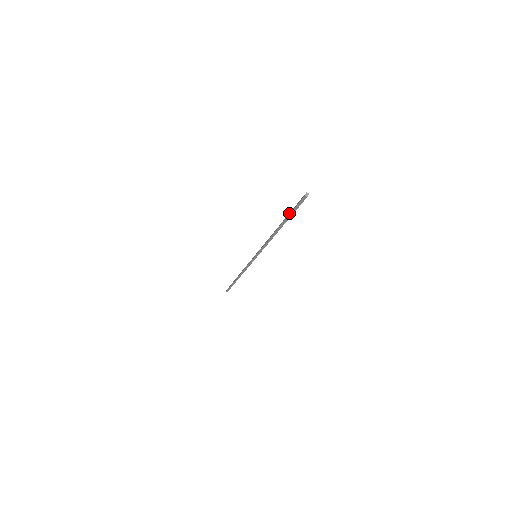
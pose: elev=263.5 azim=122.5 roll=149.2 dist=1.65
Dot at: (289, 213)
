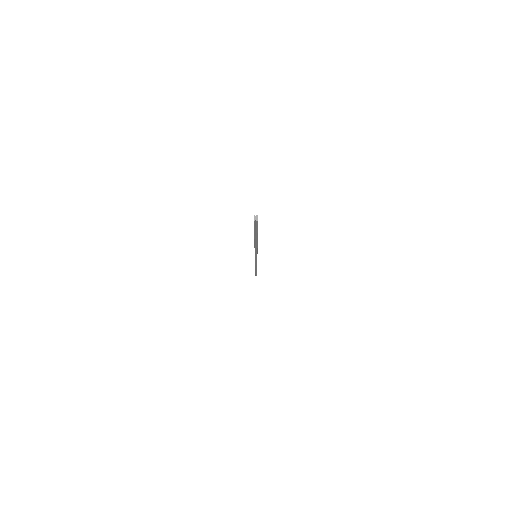
Dot at: occluded
